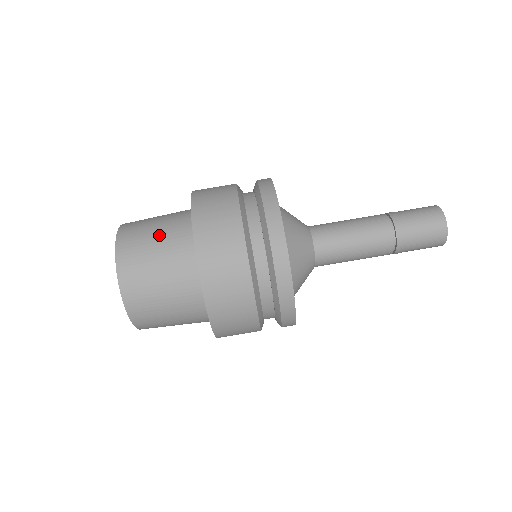
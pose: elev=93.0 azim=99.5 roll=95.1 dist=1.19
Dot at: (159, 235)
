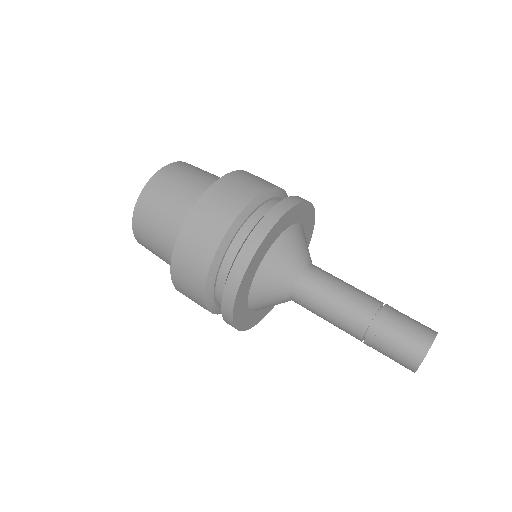
Dot at: occluded
